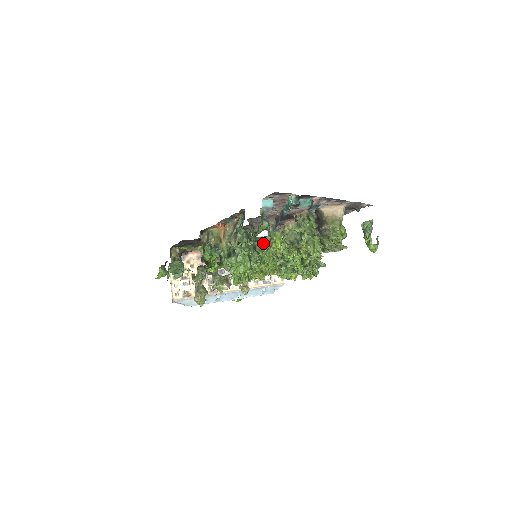
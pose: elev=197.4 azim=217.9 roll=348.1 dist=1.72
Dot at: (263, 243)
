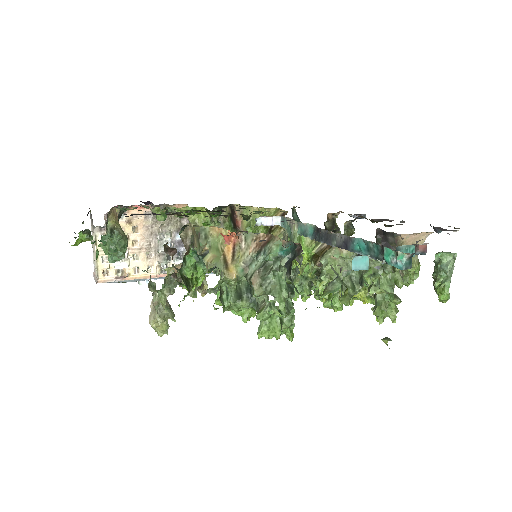
Dot at: (256, 214)
